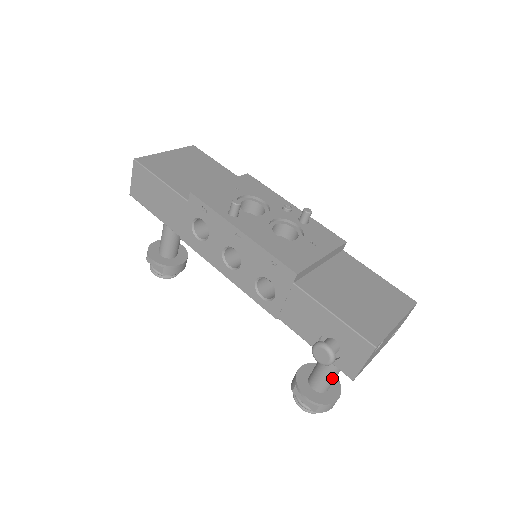
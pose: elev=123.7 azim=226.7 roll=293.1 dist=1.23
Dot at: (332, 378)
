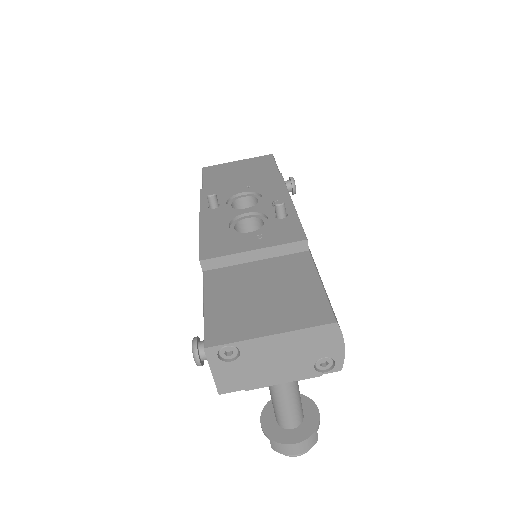
Dot at: (280, 409)
